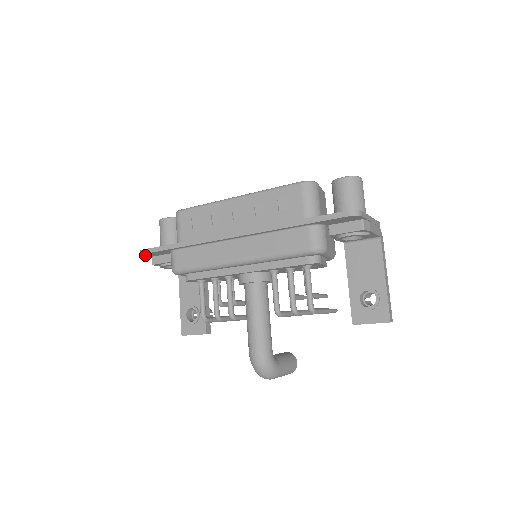
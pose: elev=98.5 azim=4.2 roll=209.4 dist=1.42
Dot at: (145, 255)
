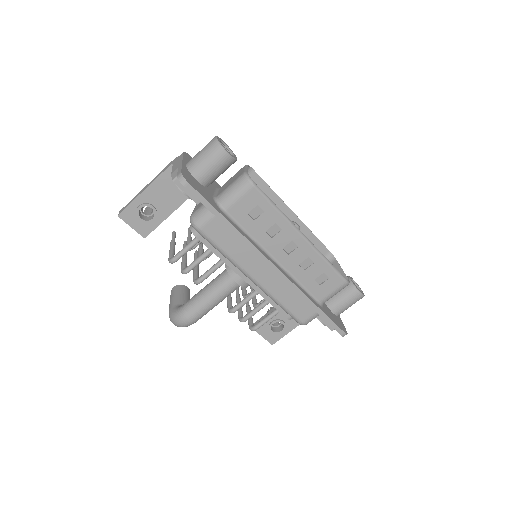
Dot at: (181, 179)
